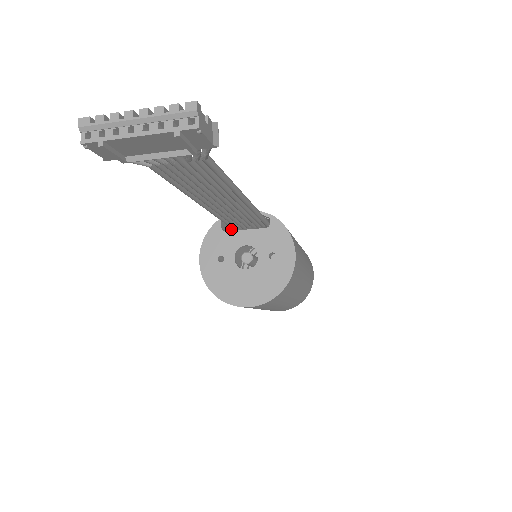
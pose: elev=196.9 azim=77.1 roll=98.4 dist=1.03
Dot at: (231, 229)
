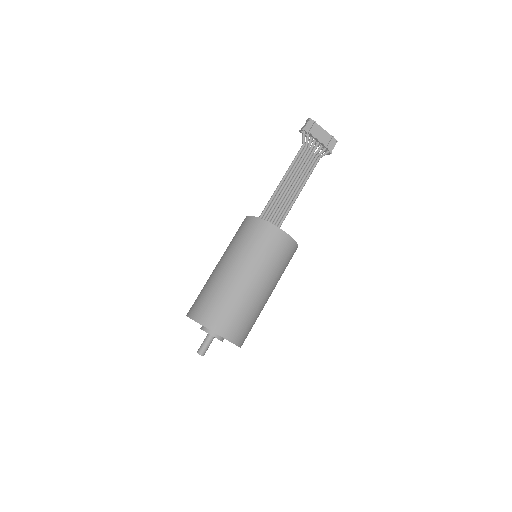
Dot at: occluded
